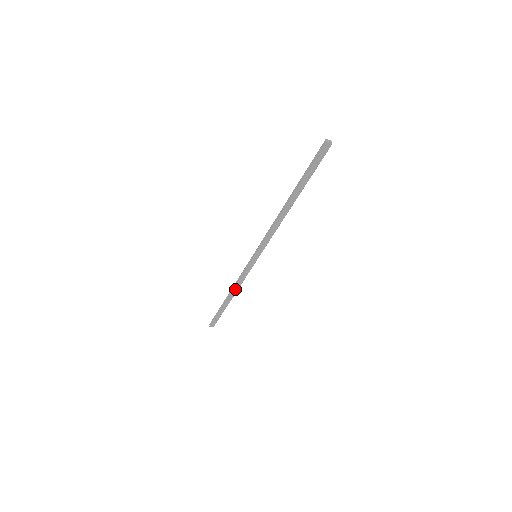
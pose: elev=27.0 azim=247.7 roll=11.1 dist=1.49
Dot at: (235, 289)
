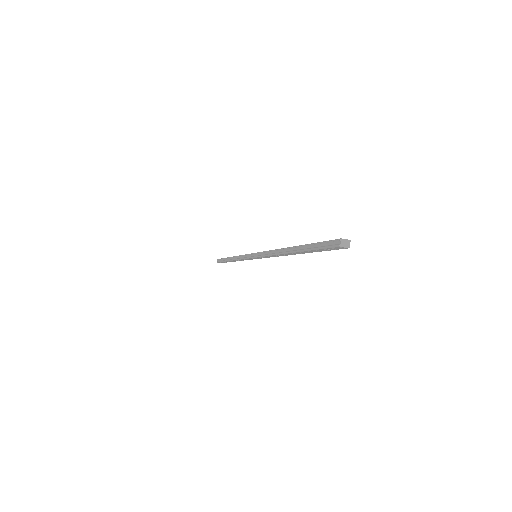
Dot at: (237, 260)
